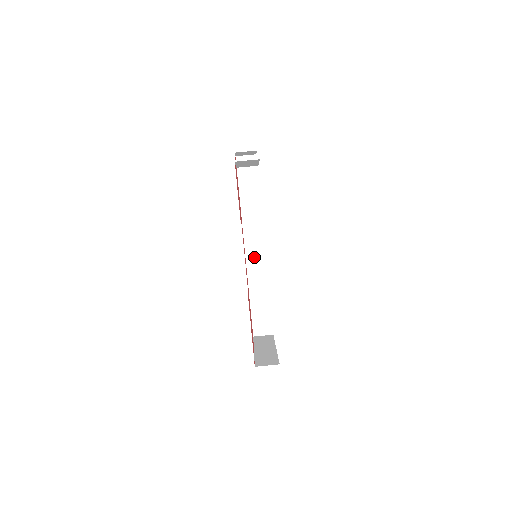
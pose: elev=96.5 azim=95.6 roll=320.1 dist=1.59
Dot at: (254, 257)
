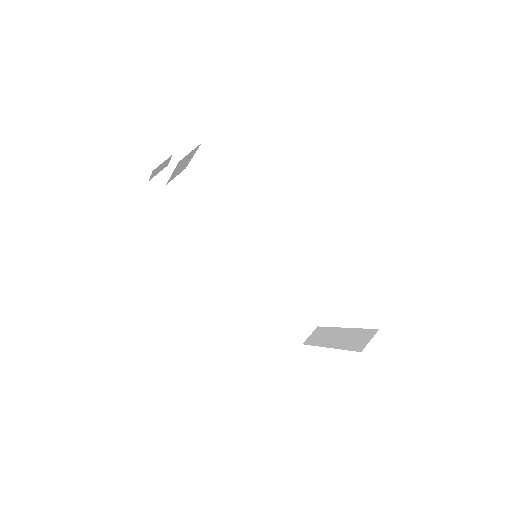
Dot at: (243, 267)
